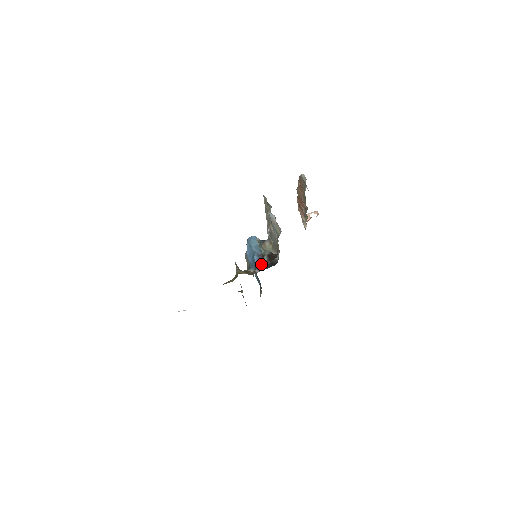
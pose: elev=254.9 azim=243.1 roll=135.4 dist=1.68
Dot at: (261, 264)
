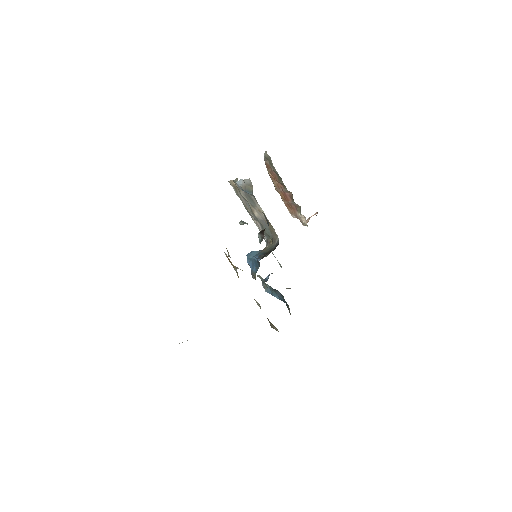
Dot at: (263, 256)
